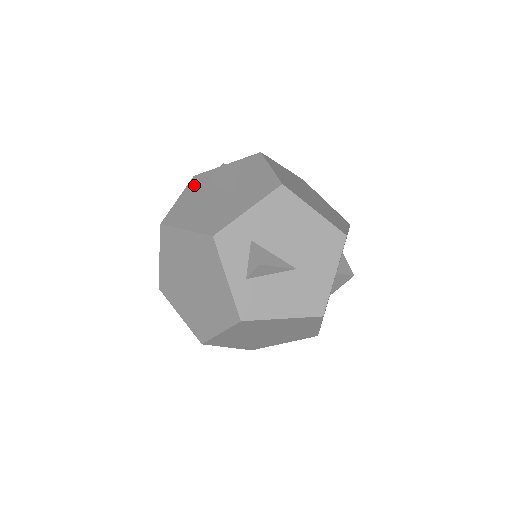
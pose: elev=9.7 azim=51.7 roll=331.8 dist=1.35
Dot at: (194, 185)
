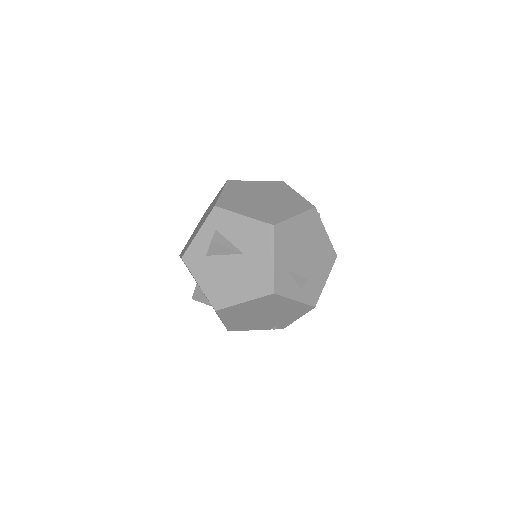
Dot at: (195, 266)
